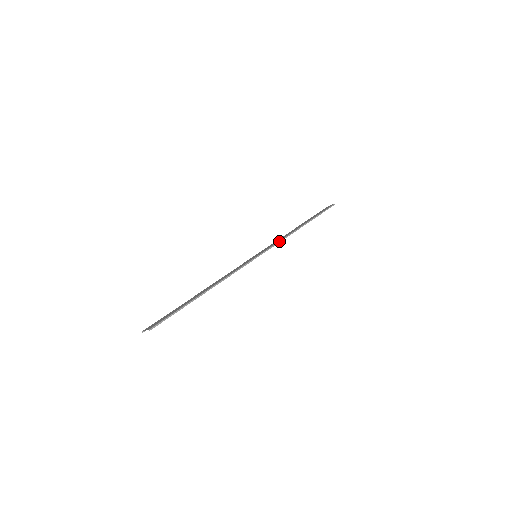
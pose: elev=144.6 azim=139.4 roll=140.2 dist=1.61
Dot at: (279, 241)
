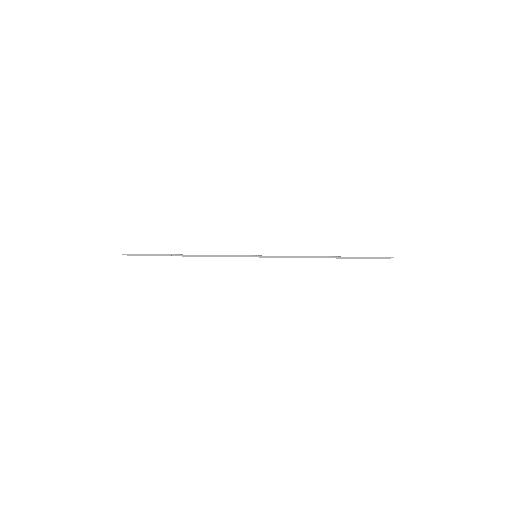
Dot at: occluded
